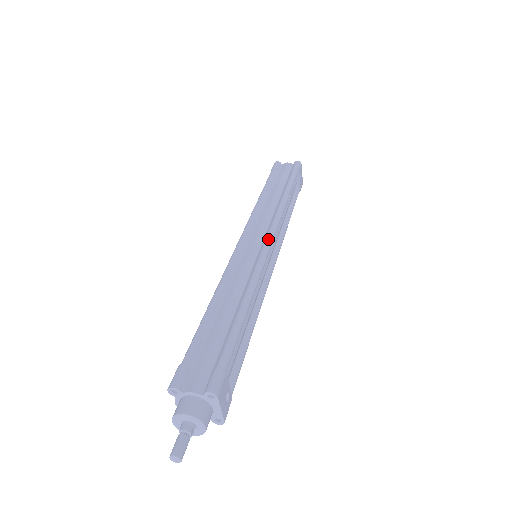
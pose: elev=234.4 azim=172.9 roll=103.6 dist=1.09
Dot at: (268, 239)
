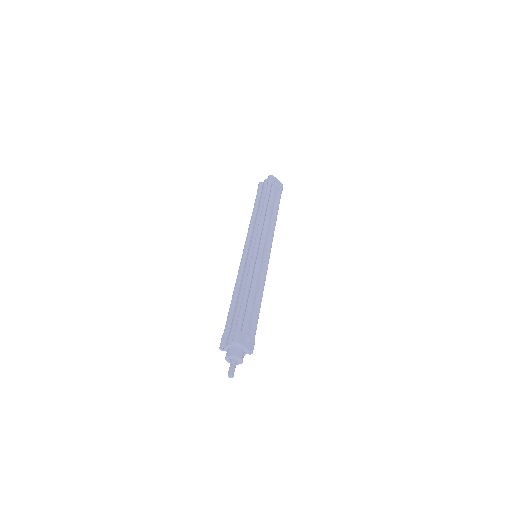
Dot at: (254, 245)
